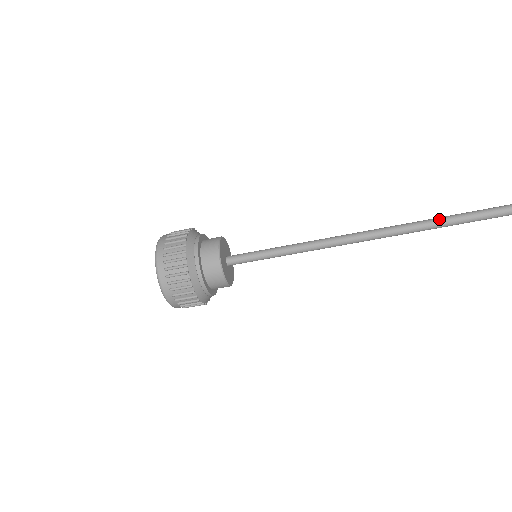
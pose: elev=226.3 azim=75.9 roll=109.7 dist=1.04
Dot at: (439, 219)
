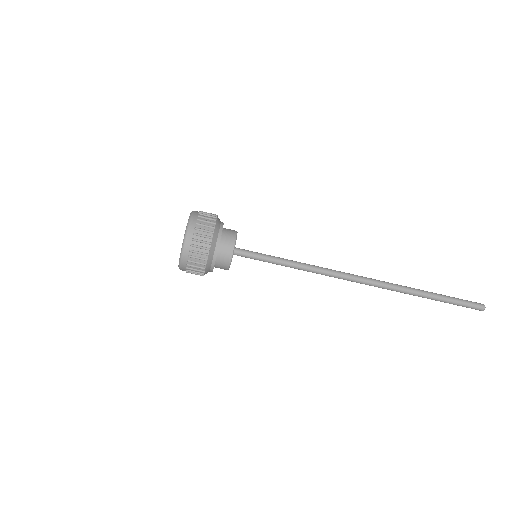
Dot at: (387, 285)
